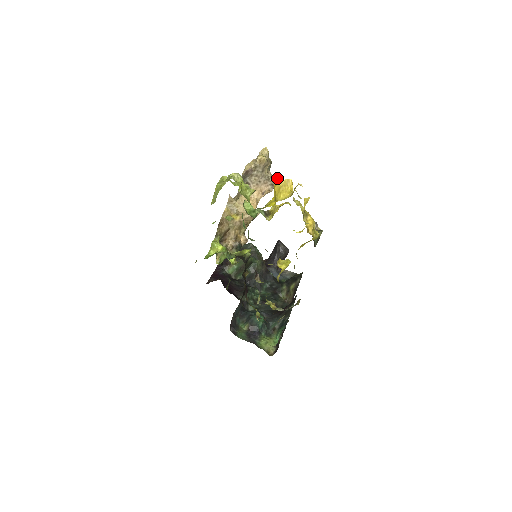
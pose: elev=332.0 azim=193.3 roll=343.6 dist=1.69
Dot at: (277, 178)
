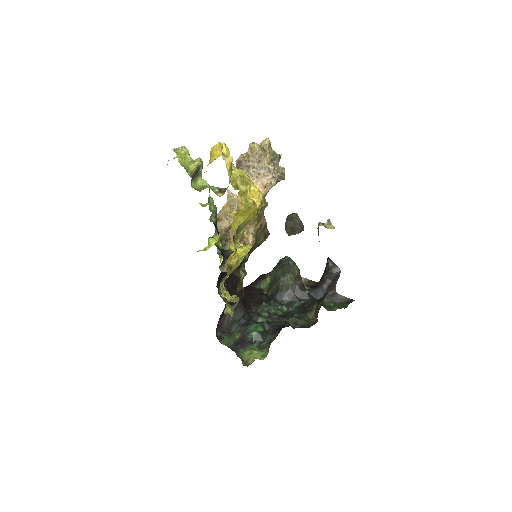
Dot at: (281, 170)
